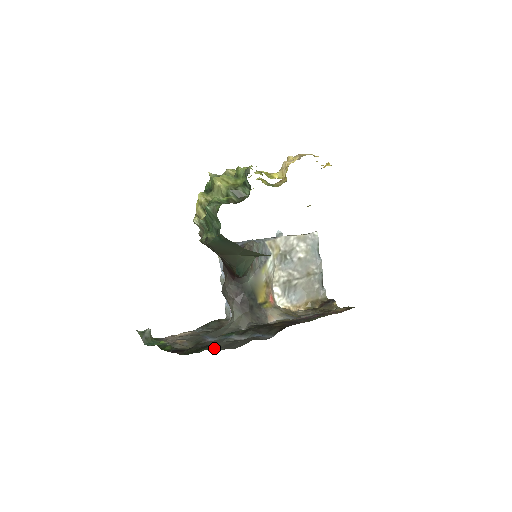
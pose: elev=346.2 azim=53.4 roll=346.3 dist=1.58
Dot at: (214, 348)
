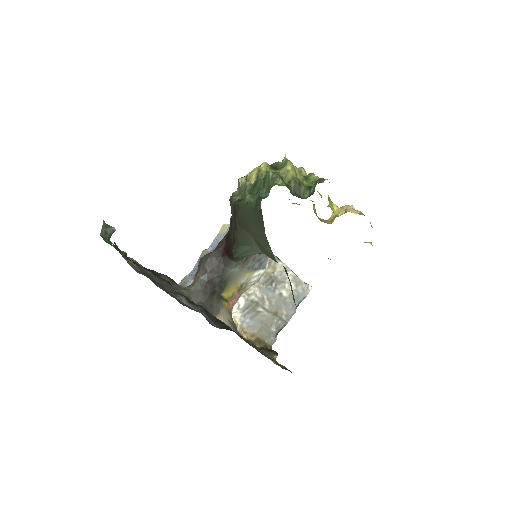
Dot at: occluded
